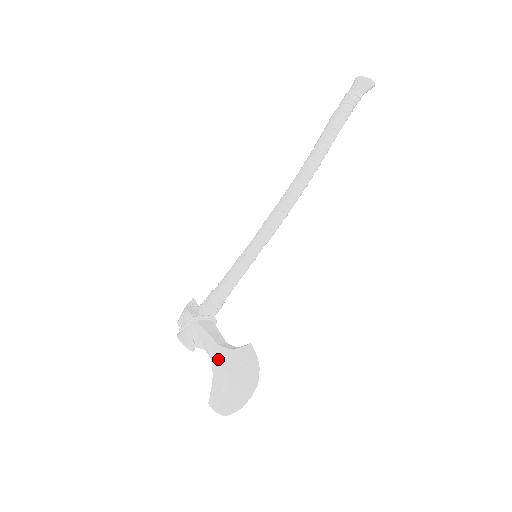
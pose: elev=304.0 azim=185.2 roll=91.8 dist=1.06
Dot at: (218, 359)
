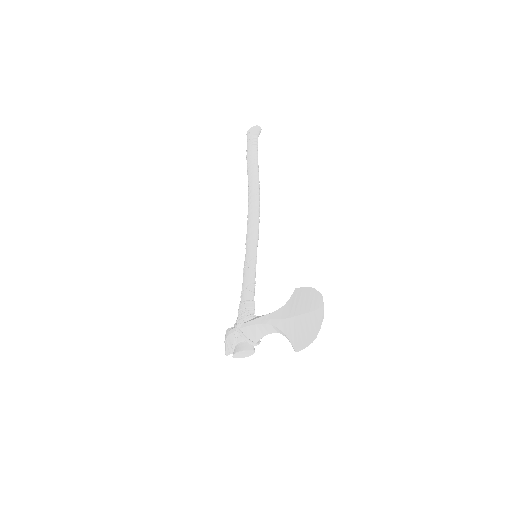
Dot at: (279, 318)
